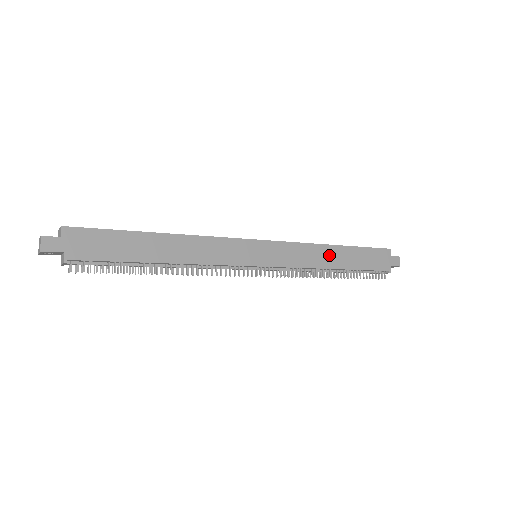
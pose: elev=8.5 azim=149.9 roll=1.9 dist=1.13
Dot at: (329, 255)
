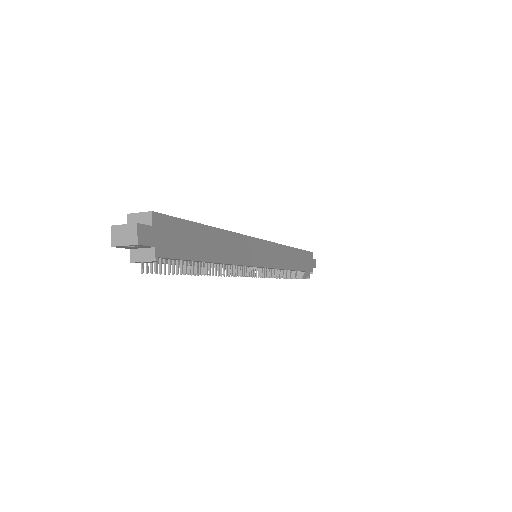
Dot at: (292, 257)
